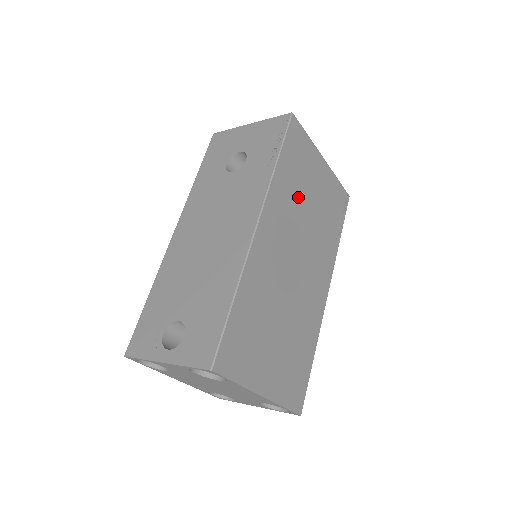
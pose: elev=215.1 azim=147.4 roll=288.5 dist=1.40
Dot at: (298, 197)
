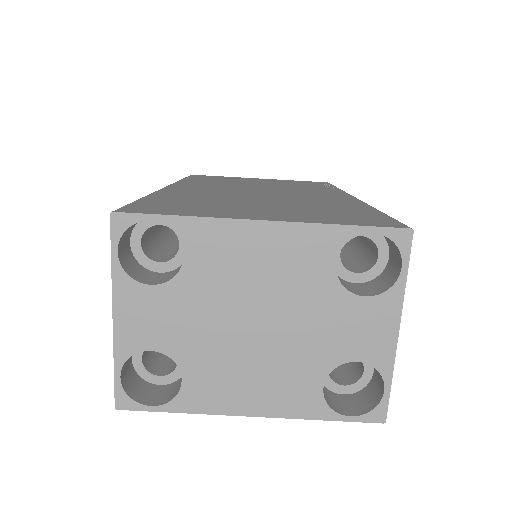
Dot at: (231, 183)
